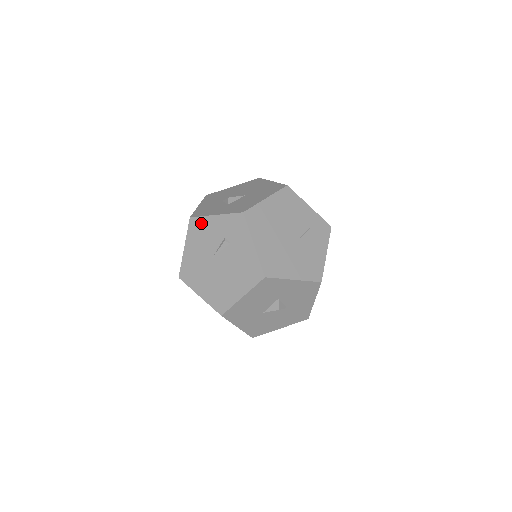
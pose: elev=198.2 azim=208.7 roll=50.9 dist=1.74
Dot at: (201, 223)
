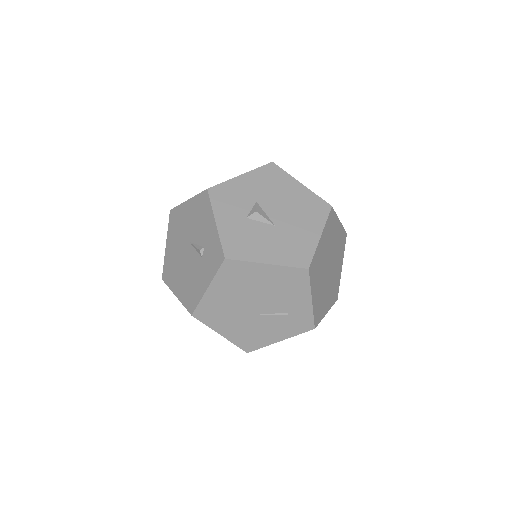
Dot at: (206, 208)
